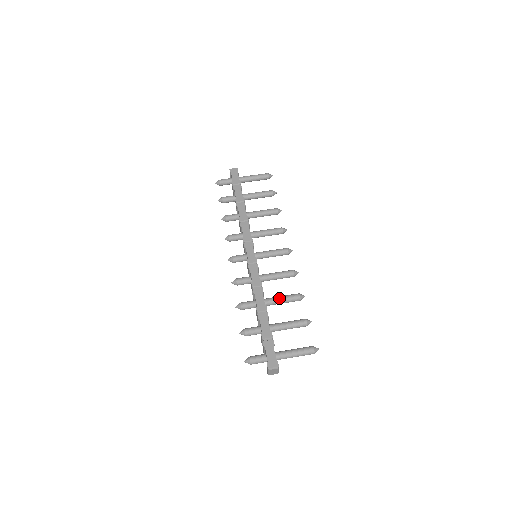
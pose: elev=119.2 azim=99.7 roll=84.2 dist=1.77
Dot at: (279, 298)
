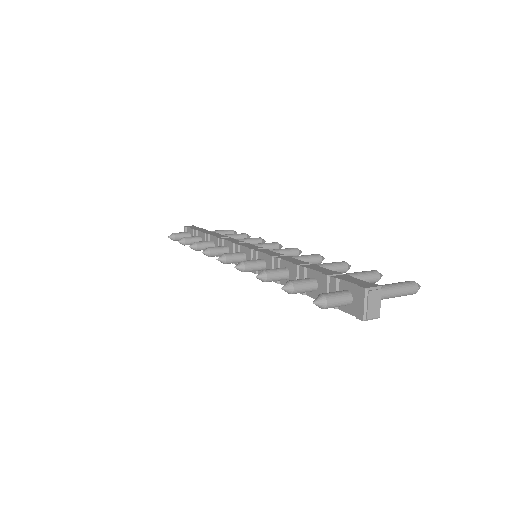
Dot at: (318, 264)
